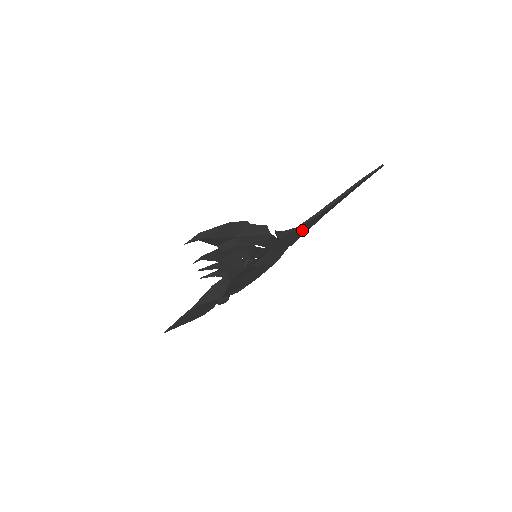
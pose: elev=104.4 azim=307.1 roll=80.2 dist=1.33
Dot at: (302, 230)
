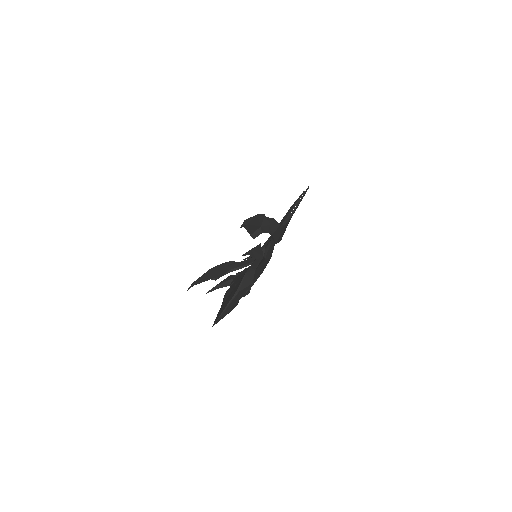
Dot at: (285, 228)
